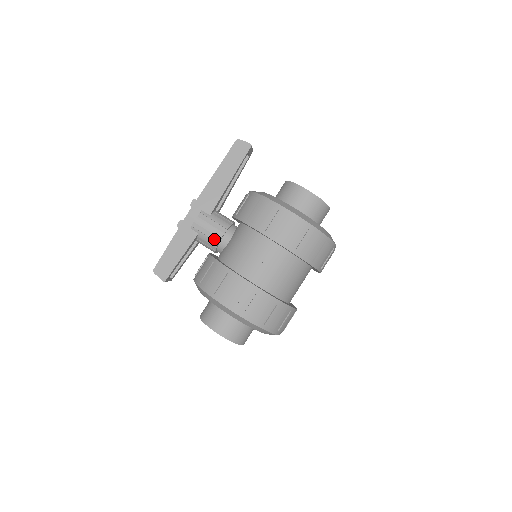
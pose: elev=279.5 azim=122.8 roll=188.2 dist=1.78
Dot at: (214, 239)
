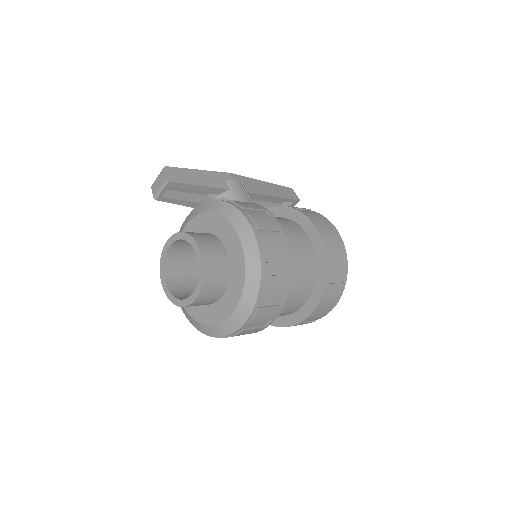
Dot at: occluded
